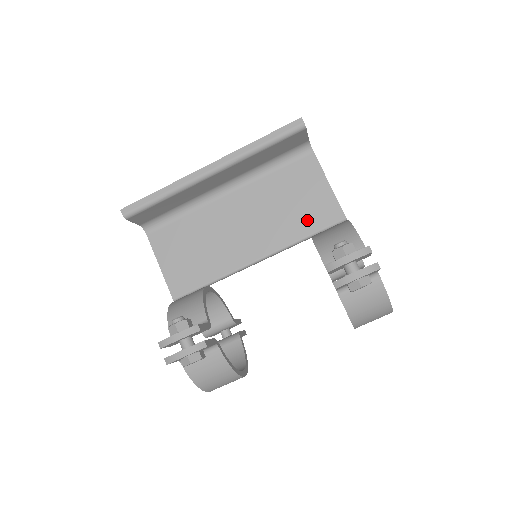
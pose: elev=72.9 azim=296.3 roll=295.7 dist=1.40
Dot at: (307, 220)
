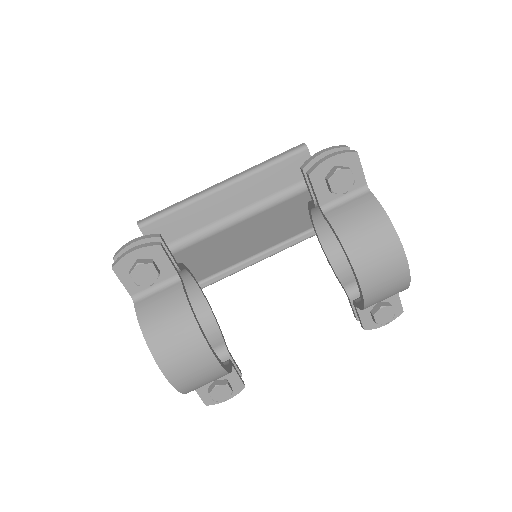
Dot at: occluded
